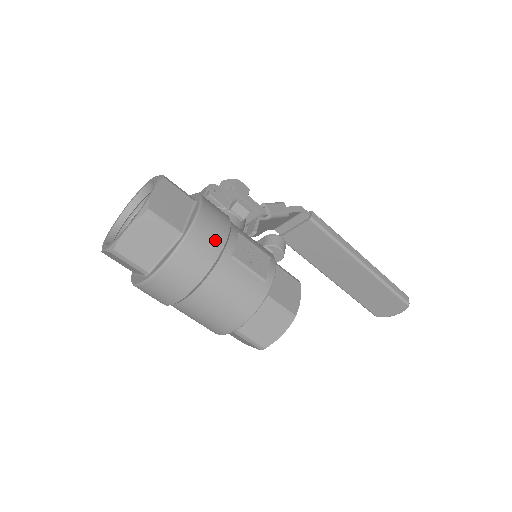
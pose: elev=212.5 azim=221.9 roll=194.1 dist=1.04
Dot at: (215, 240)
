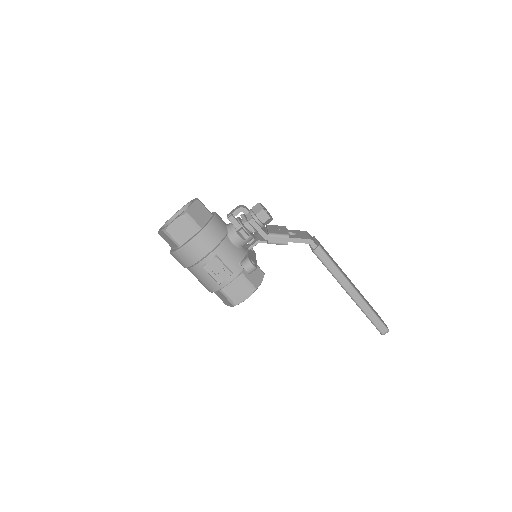
Dot at: (194, 257)
